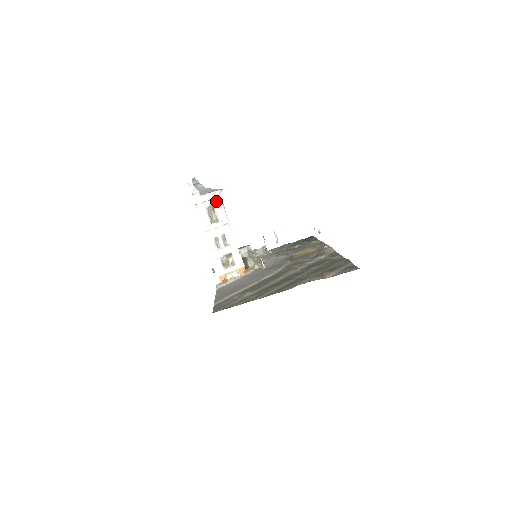
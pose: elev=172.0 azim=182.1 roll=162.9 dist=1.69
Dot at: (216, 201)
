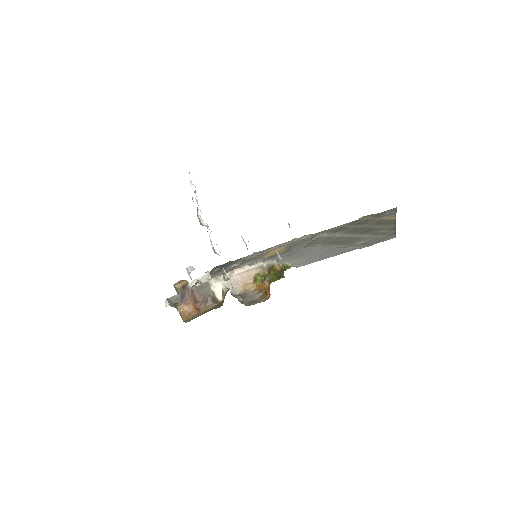
Dot at: occluded
